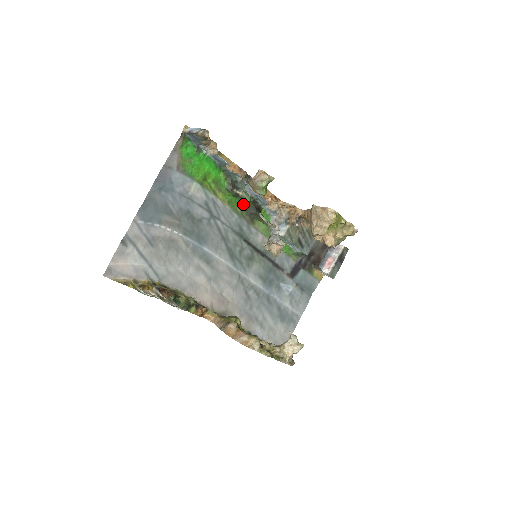
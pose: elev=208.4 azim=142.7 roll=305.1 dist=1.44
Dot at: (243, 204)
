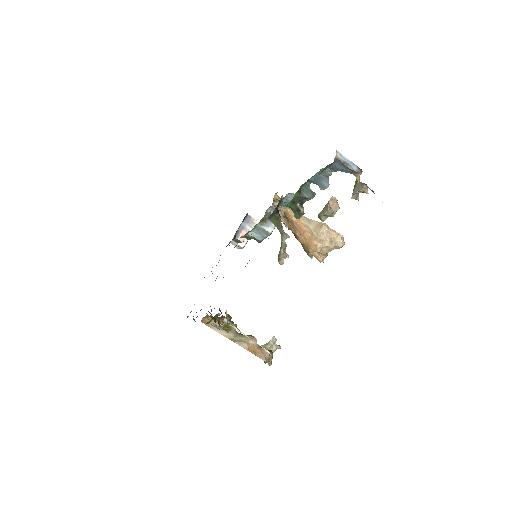
Dot at: occluded
